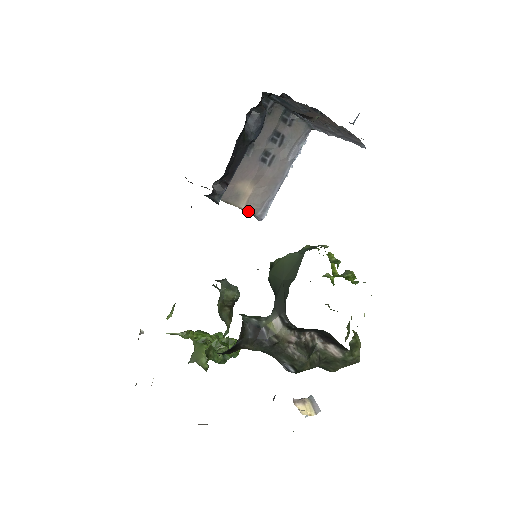
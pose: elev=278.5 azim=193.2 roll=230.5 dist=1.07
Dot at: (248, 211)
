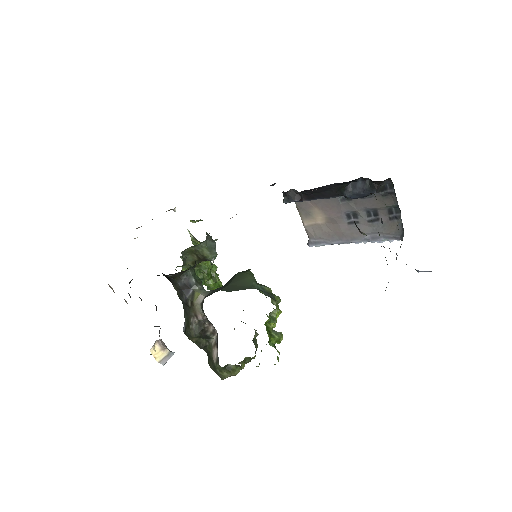
Dot at: (306, 230)
